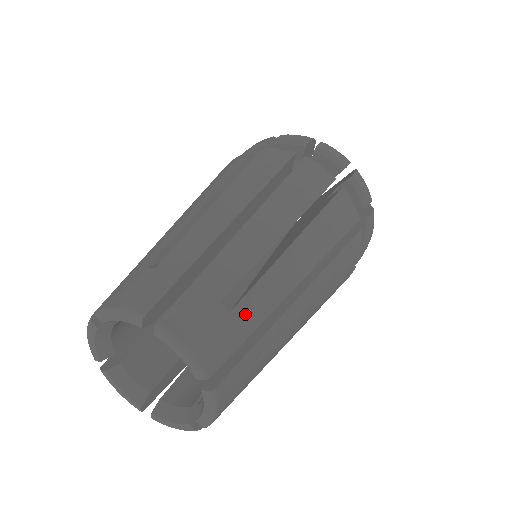
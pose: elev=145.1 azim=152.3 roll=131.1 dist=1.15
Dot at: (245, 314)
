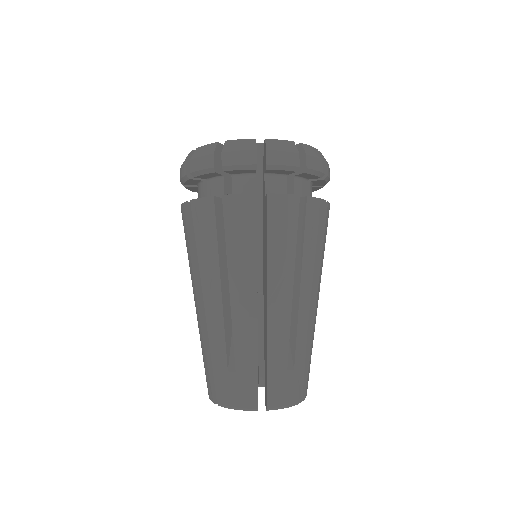
Dot at: occluded
